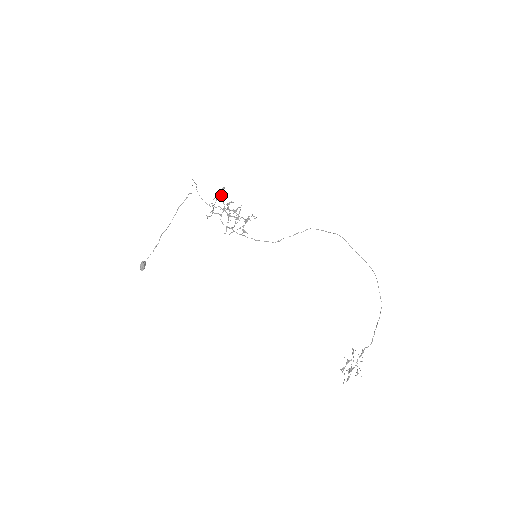
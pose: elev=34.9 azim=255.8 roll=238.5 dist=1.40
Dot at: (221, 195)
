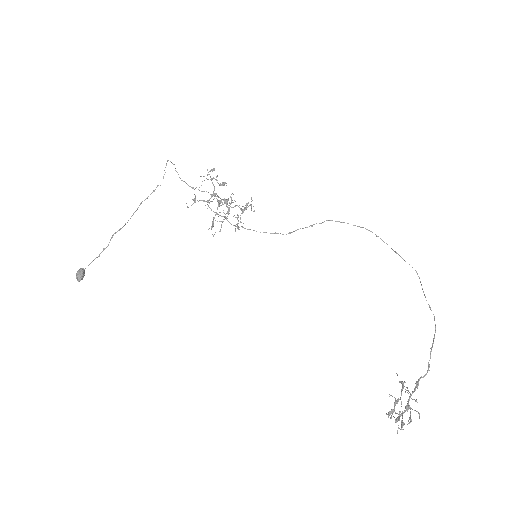
Dot at: (210, 176)
